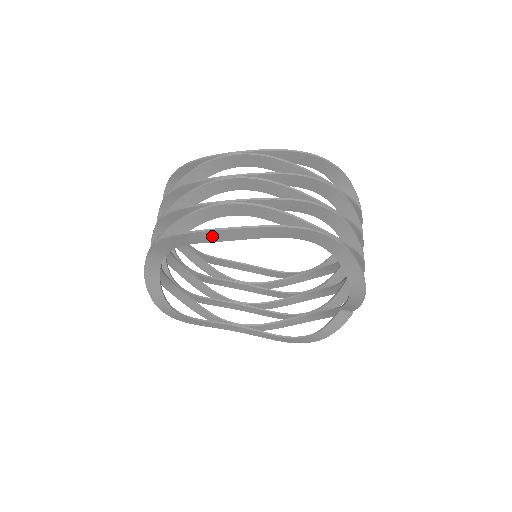
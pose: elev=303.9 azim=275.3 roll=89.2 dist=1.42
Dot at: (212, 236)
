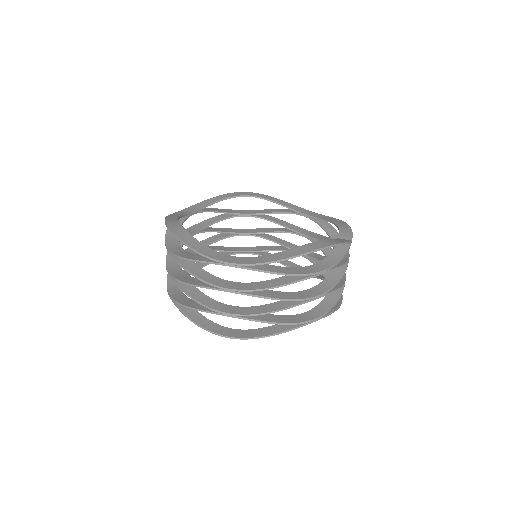
Dot at: (220, 332)
